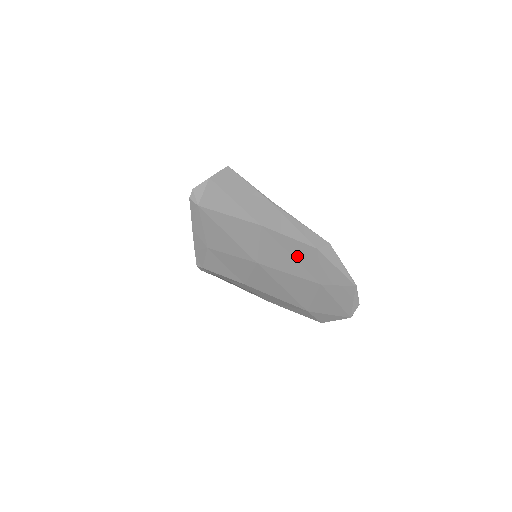
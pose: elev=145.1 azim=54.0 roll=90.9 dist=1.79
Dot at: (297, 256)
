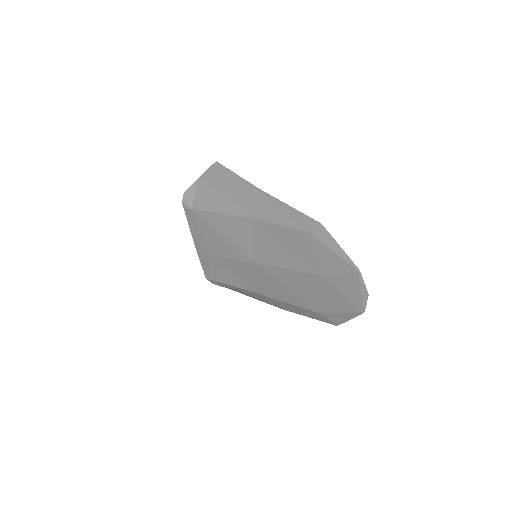
Dot at: (291, 246)
